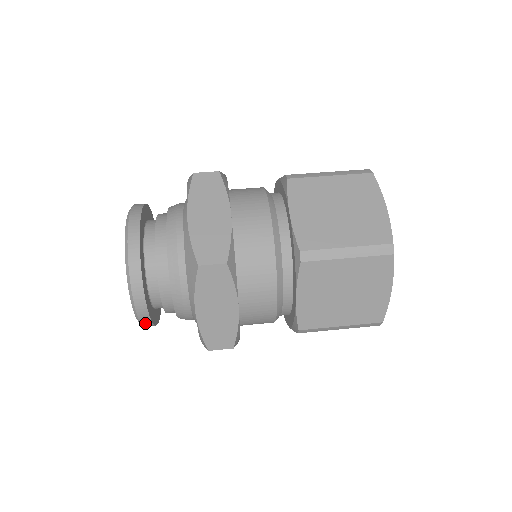
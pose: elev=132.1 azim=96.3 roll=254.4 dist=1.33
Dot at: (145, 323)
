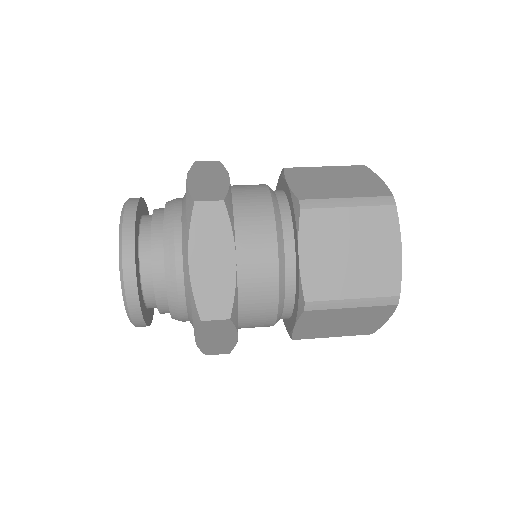
Dot at: occluded
